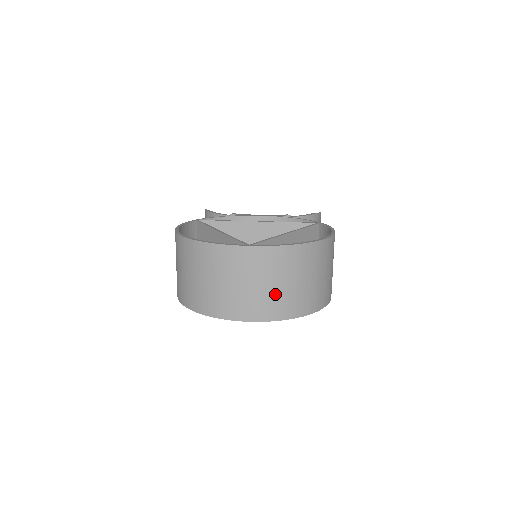
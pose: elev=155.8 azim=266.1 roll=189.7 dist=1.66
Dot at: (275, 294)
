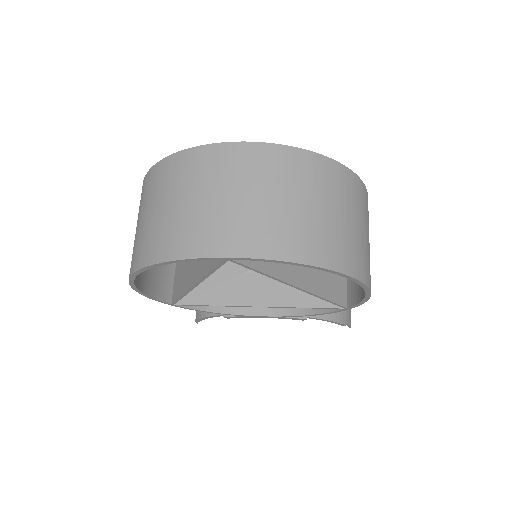
Dot at: (274, 215)
